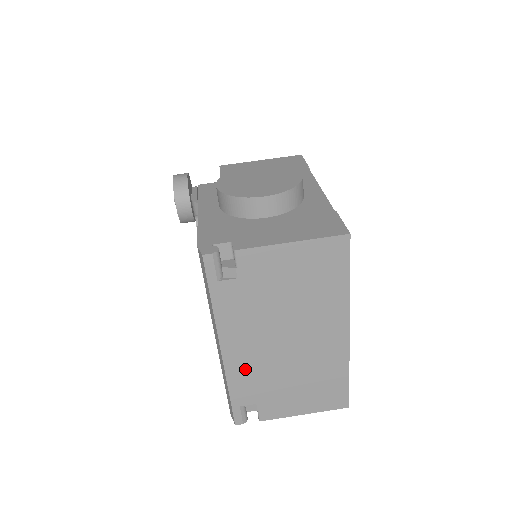
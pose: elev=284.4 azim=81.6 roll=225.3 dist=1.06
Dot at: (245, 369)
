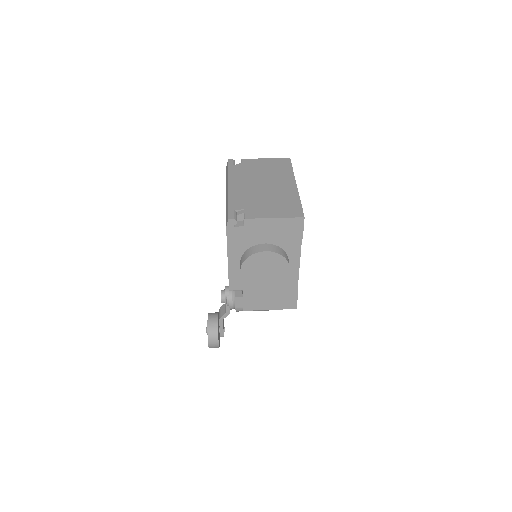
Dot at: (240, 194)
